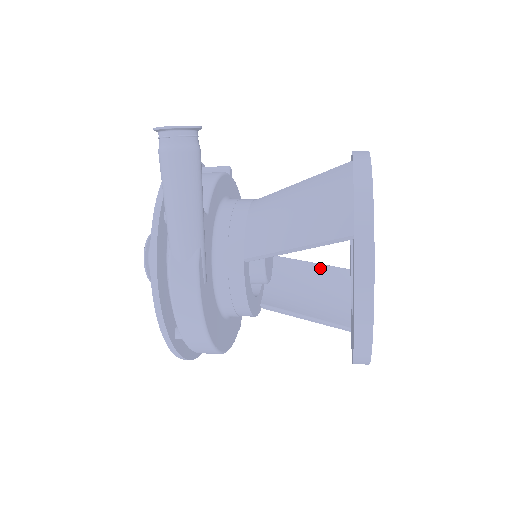
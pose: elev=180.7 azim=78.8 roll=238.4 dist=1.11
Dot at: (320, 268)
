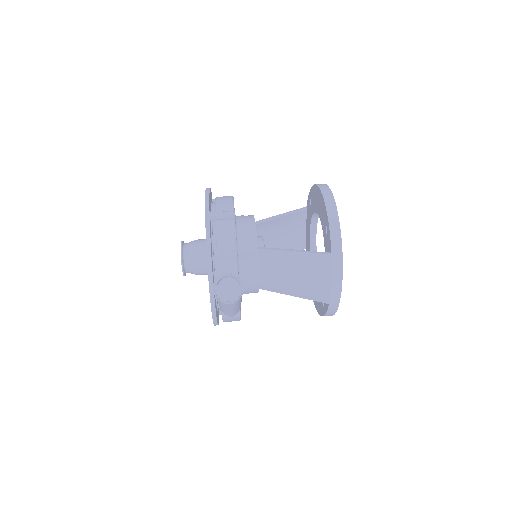
Dot at: (288, 216)
